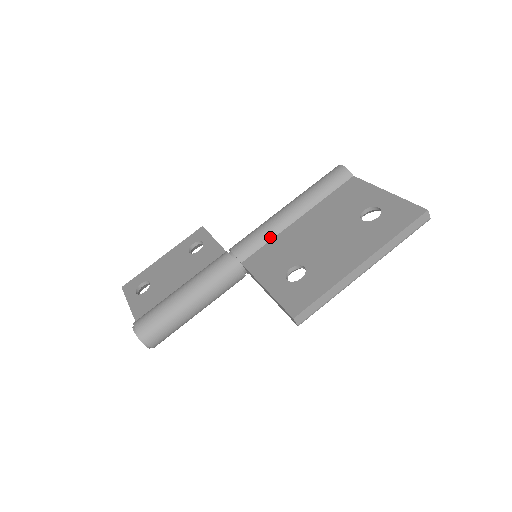
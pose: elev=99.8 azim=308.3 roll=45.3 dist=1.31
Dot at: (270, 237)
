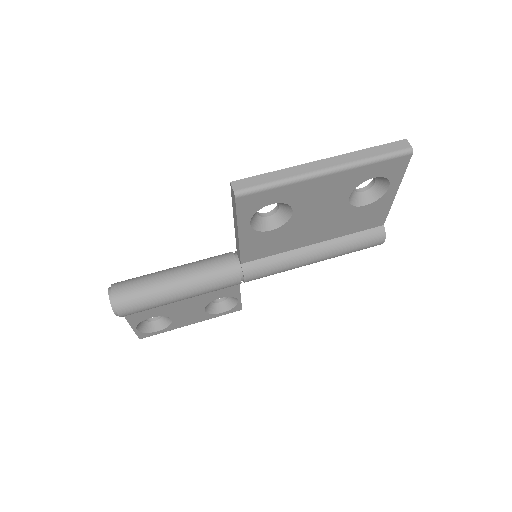
Dot at: occluded
